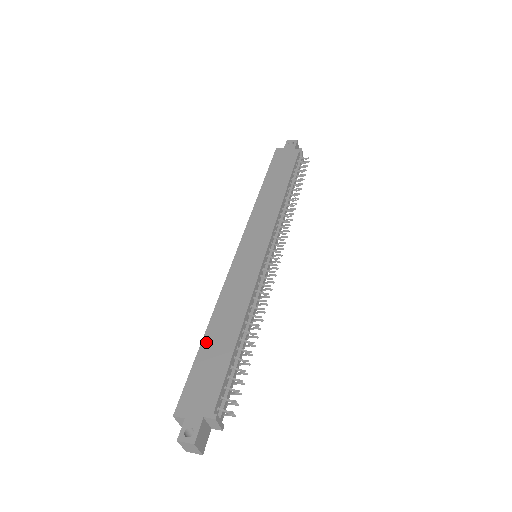
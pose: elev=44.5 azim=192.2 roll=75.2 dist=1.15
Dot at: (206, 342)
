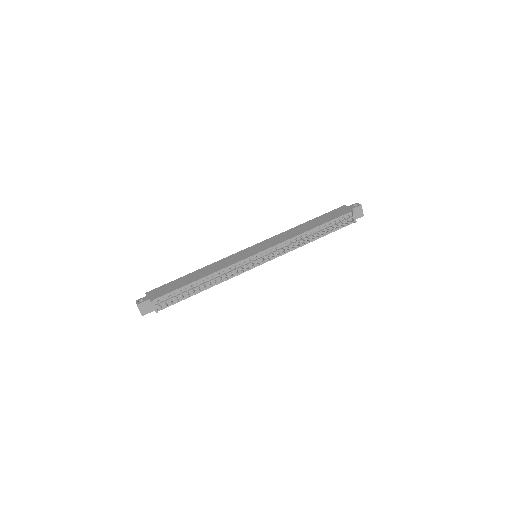
Dot at: (186, 276)
